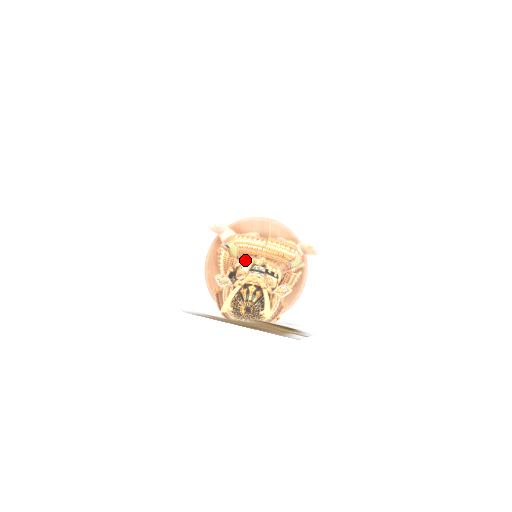
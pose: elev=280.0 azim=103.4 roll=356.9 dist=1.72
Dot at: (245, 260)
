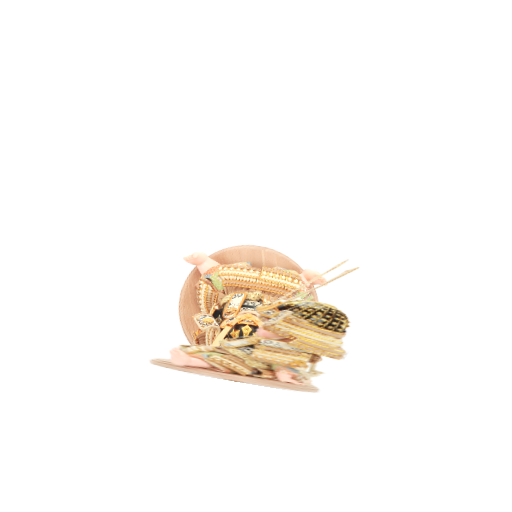
Dot at: occluded
